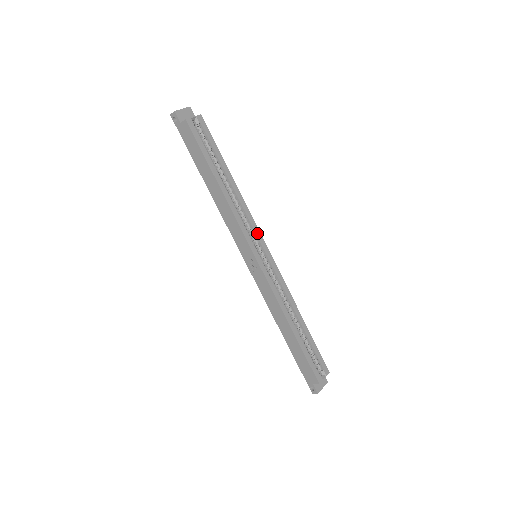
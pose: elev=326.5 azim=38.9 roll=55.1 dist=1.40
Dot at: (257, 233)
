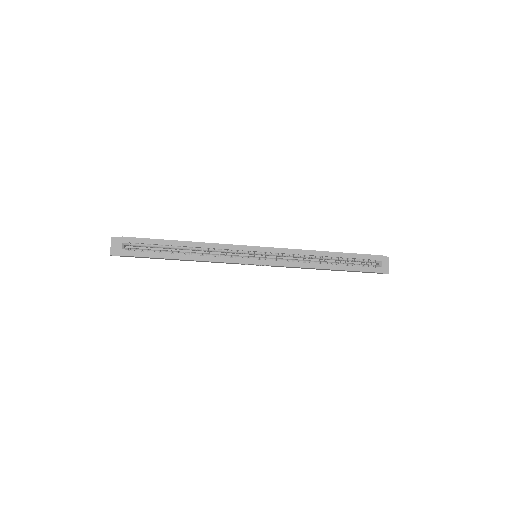
Dot at: (239, 248)
